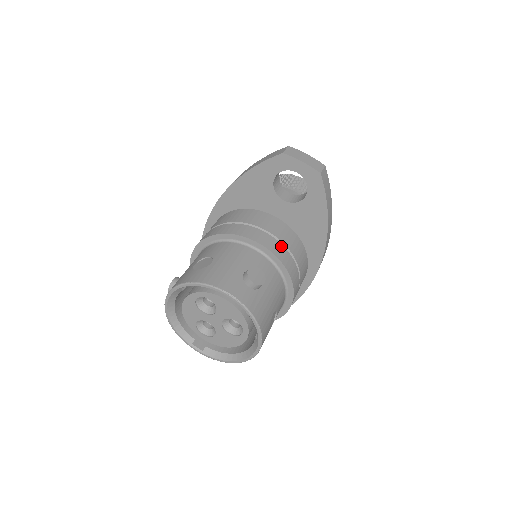
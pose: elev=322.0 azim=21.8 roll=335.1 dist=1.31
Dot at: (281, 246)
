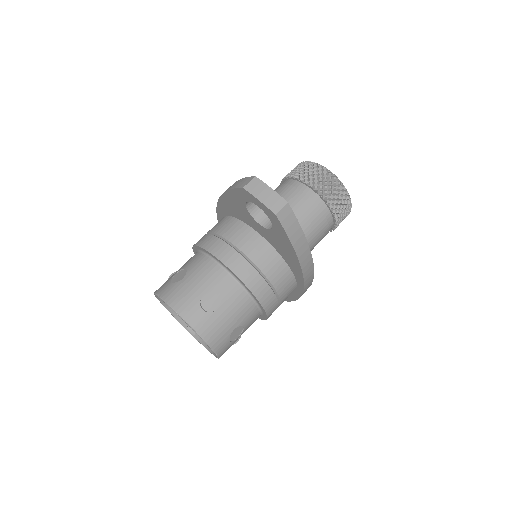
Dot at: (251, 268)
